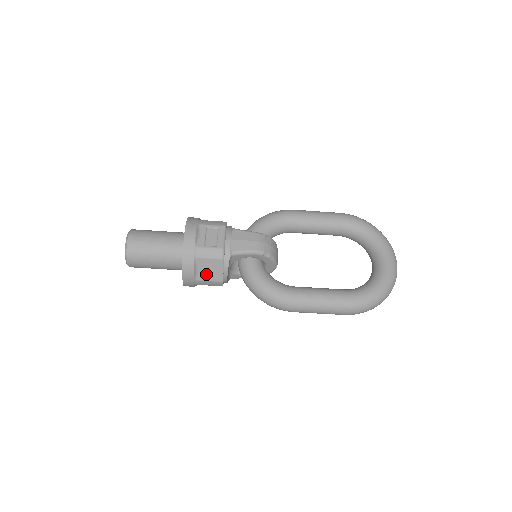
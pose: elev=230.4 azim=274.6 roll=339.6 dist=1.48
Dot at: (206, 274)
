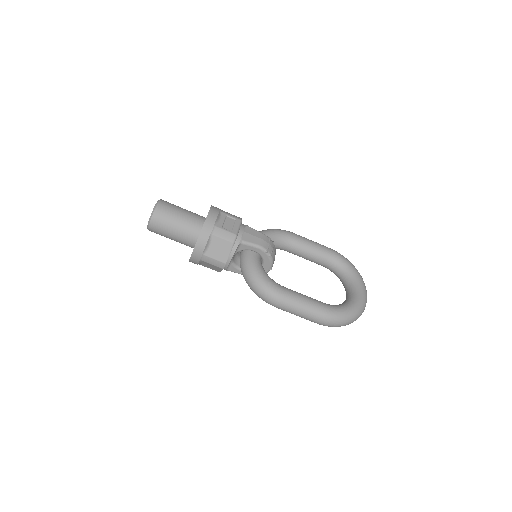
Dot at: (215, 252)
